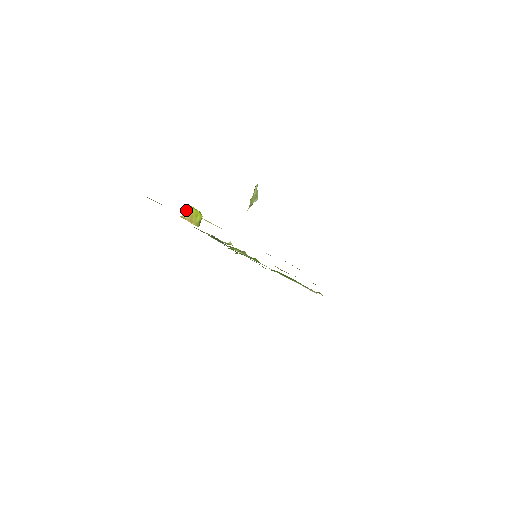
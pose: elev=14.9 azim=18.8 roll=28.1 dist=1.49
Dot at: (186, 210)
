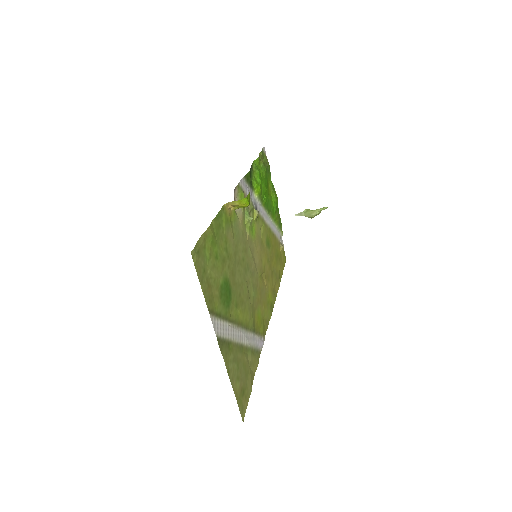
Dot at: (237, 201)
